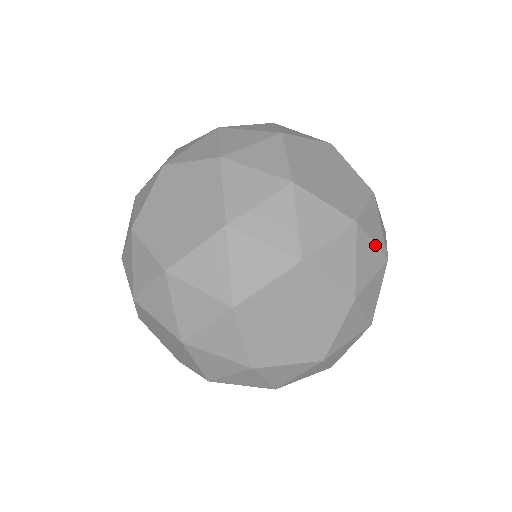
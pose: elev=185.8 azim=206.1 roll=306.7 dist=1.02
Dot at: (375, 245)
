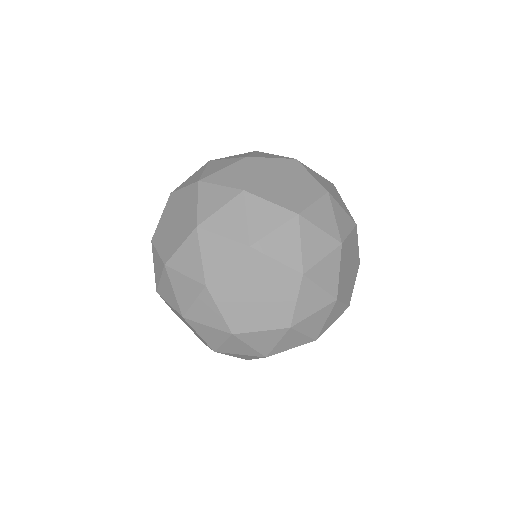
Dot at: (324, 232)
